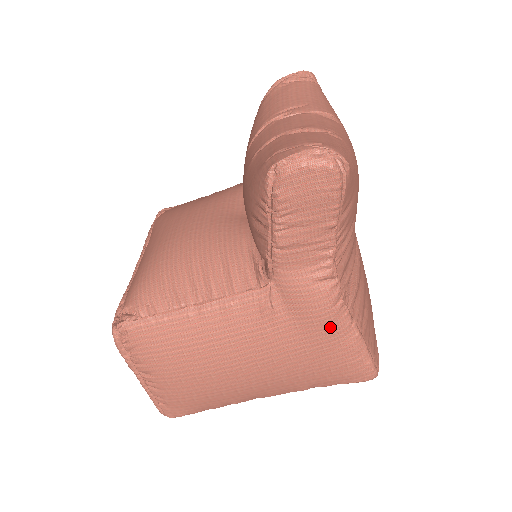
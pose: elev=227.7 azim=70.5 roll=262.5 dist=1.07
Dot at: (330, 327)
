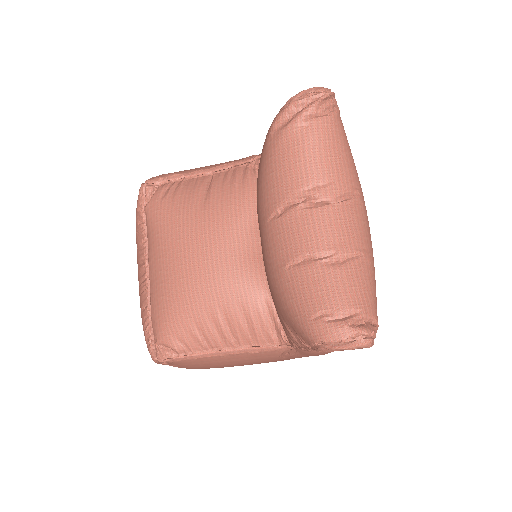
Dot at: occluded
